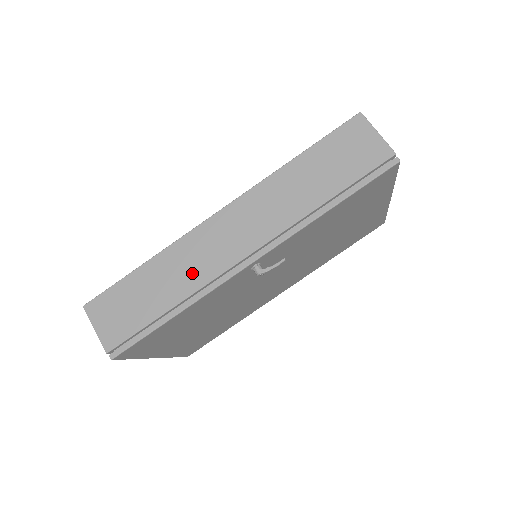
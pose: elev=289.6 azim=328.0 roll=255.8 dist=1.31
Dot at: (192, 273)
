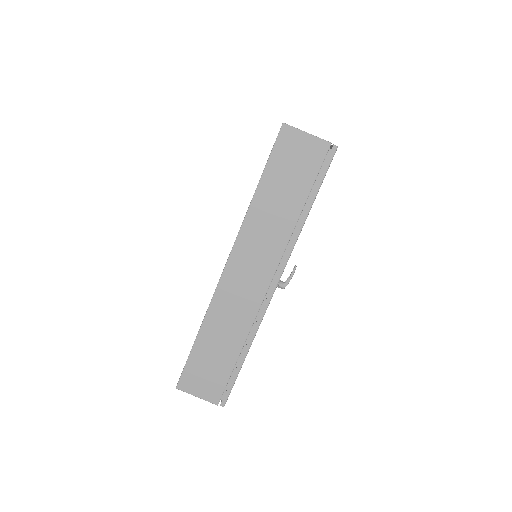
Dot at: (238, 320)
